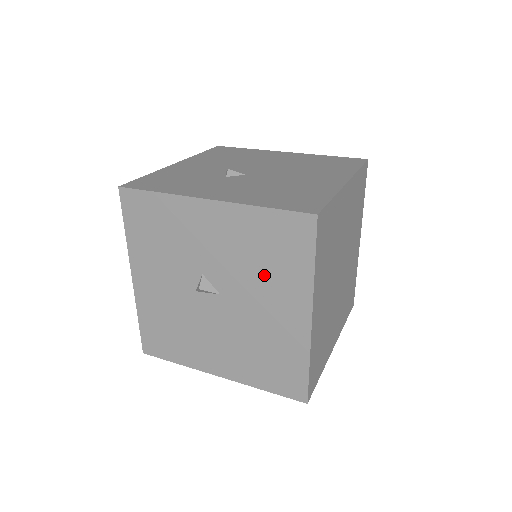
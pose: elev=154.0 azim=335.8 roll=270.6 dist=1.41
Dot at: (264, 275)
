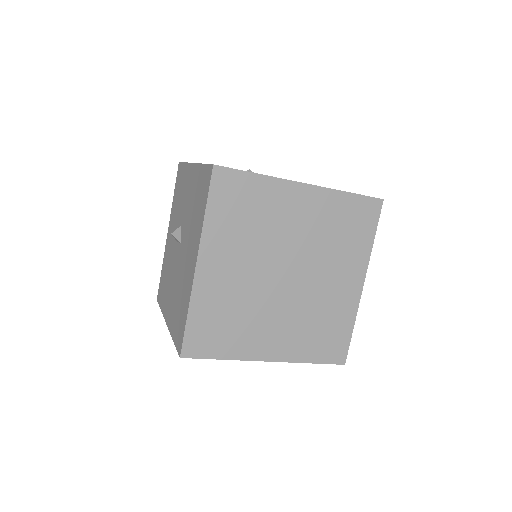
Dot at: (193, 223)
